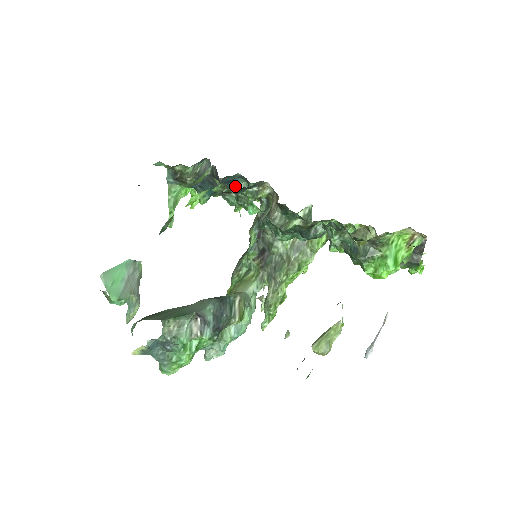
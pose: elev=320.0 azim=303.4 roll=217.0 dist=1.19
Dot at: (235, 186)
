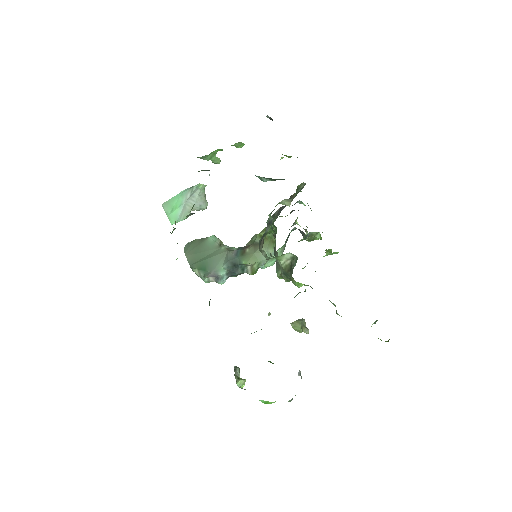
Dot at: occluded
